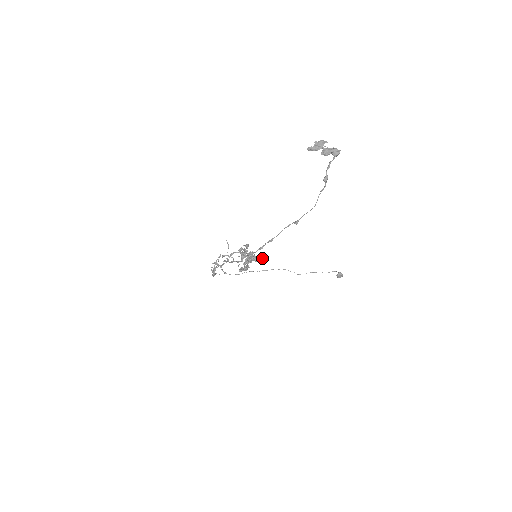
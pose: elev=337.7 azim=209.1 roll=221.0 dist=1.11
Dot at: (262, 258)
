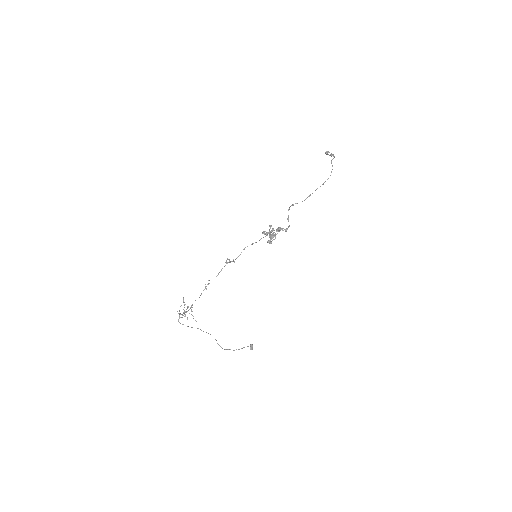
Dot at: (289, 225)
